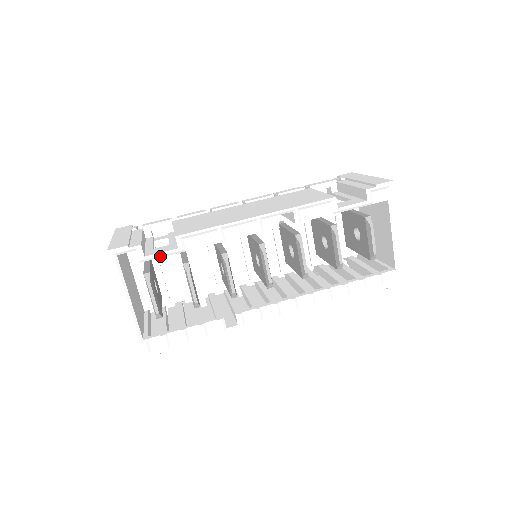
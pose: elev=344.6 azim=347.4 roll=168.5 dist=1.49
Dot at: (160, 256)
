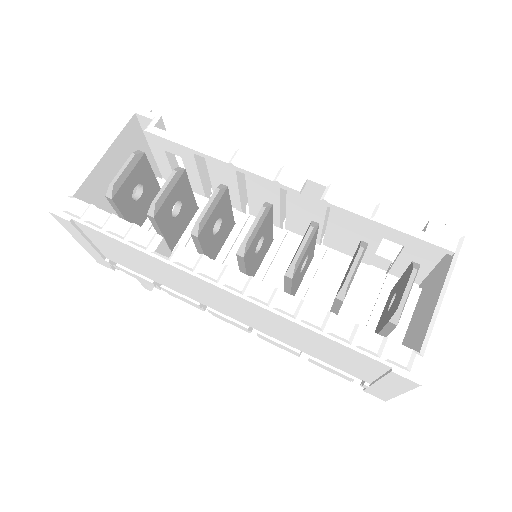
Dot at: (167, 136)
